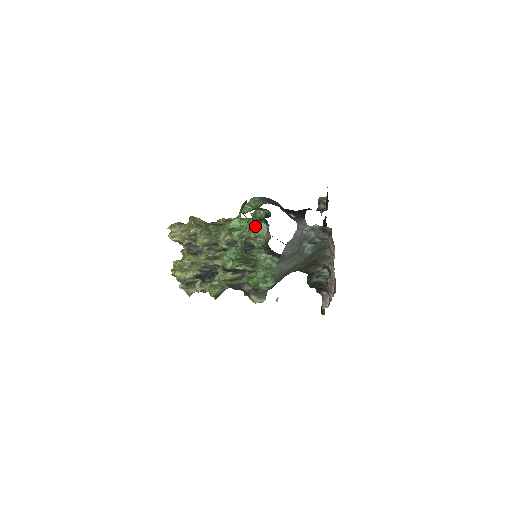
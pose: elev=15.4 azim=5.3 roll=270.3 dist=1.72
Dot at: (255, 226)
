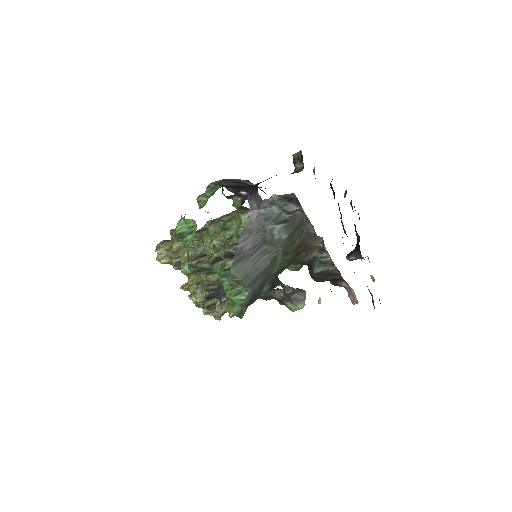
Dot at: (241, 219)
